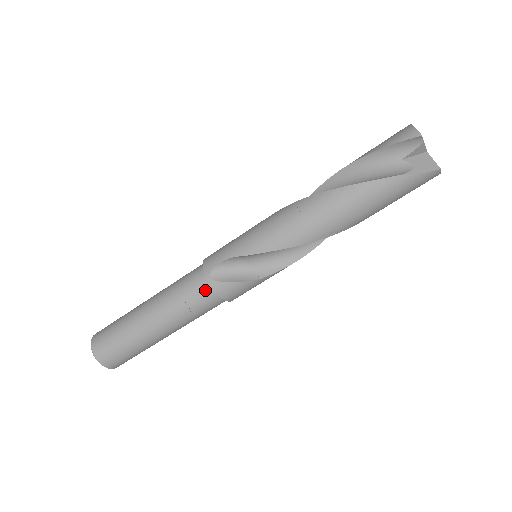
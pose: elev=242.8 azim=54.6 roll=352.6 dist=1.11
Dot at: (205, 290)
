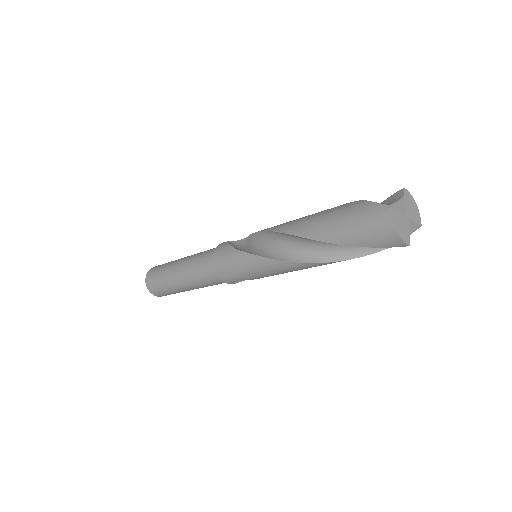
Dot at: occluded
